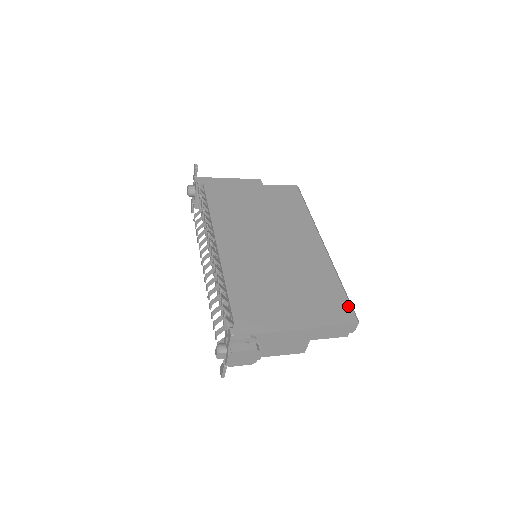
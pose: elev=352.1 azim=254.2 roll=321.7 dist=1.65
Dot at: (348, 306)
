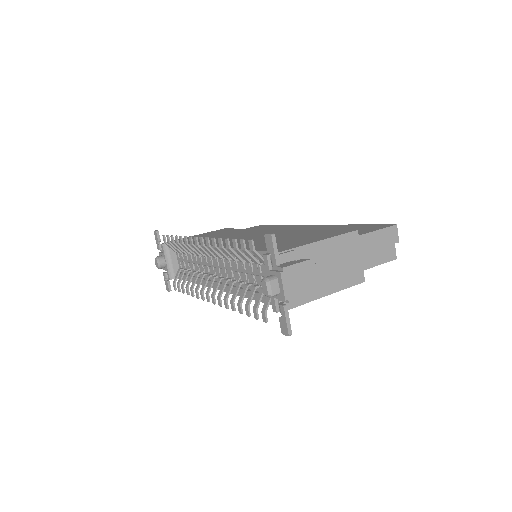
Dot at: (375, 225)
